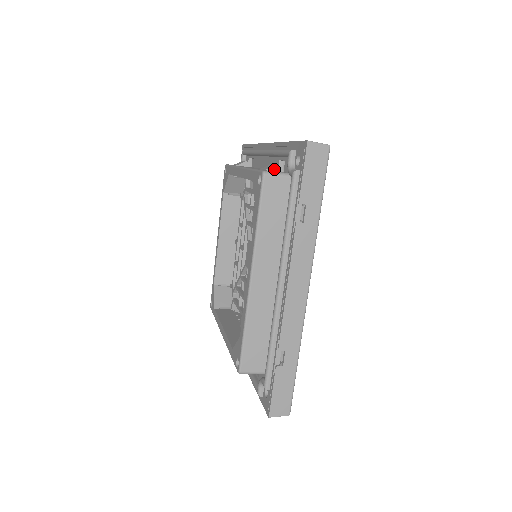
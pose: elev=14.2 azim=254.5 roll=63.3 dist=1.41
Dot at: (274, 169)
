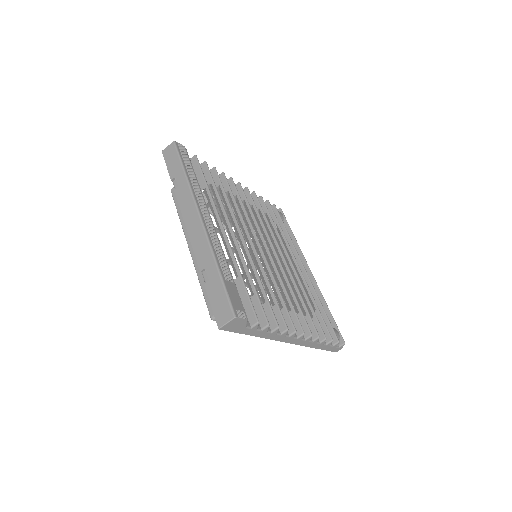
Dot at: occluded
